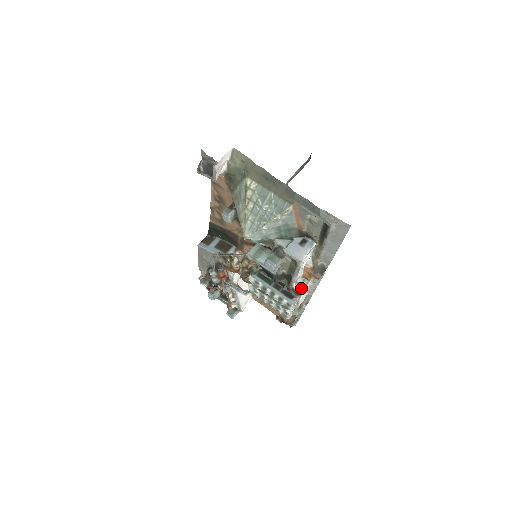
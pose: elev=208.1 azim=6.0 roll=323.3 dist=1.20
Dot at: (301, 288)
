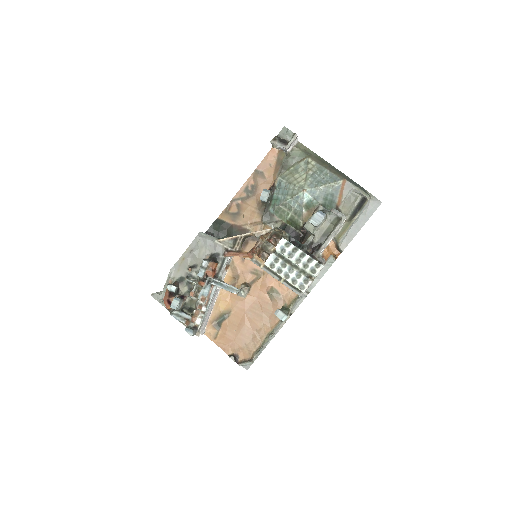
Dot at: (324, 260)
